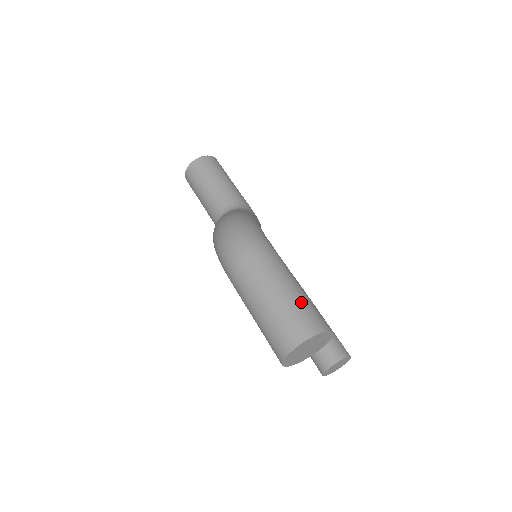
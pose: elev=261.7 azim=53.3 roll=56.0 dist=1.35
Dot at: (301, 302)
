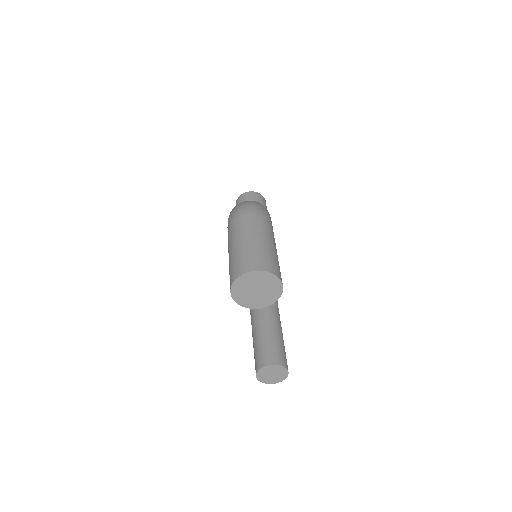
Dot at: (271, 253)
